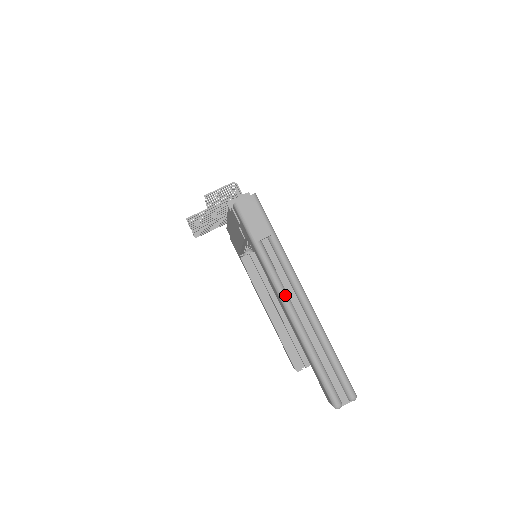
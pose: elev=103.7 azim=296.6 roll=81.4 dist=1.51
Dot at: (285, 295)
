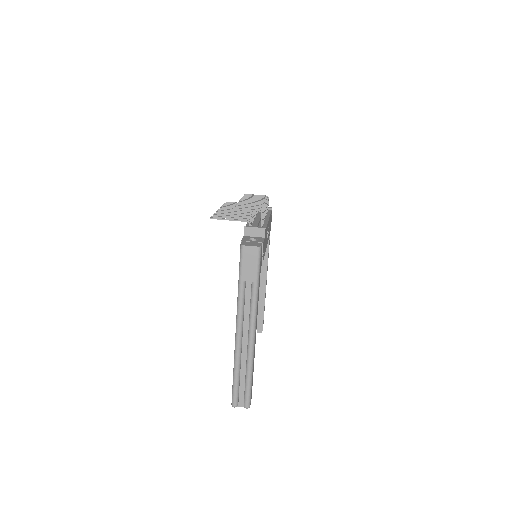
Dot at: (240, 325)
